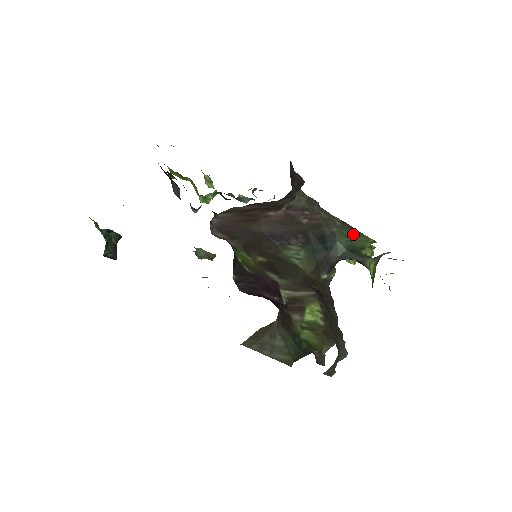
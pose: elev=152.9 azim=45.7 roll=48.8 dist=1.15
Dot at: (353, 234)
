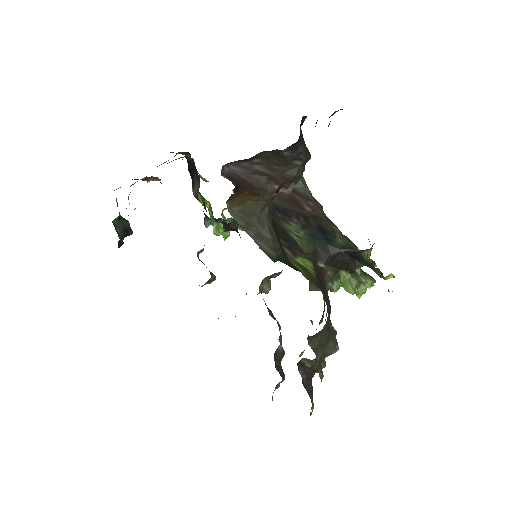
Dot at: occluded
